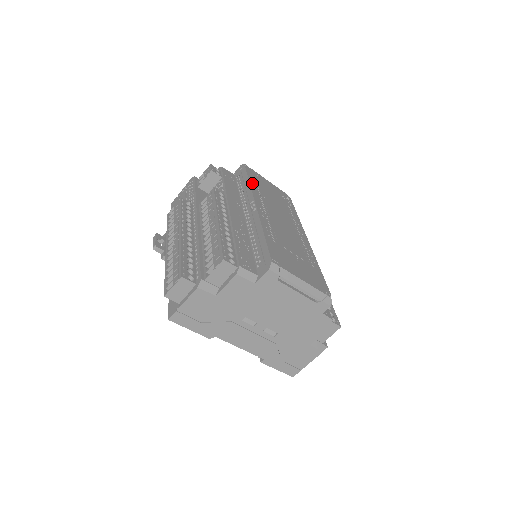
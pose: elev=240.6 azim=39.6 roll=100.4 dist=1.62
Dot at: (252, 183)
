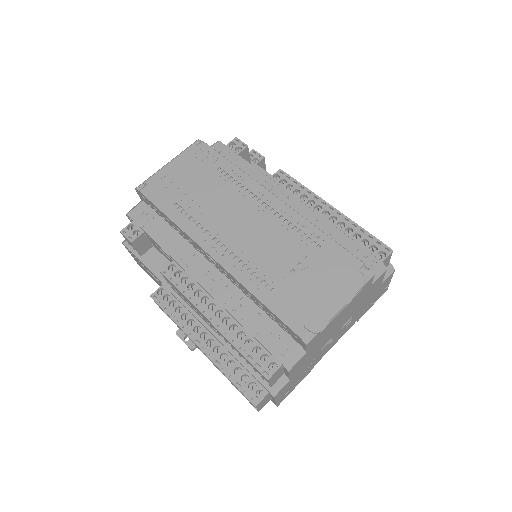
Dot at: (173, 215)
